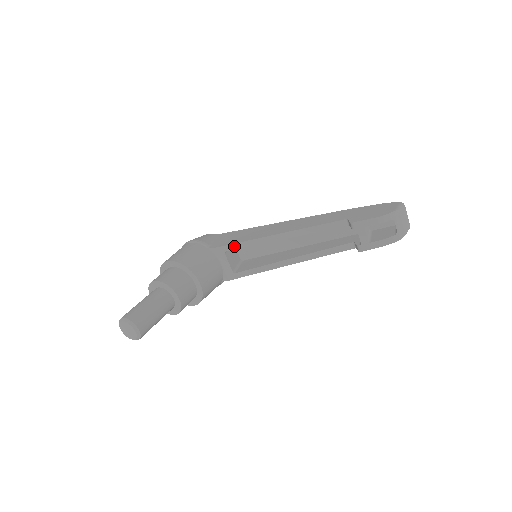
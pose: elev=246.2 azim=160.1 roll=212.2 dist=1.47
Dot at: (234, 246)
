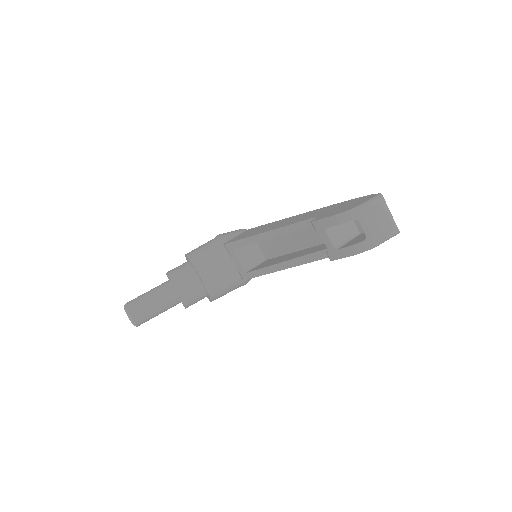
Dot at: (237, 243)
